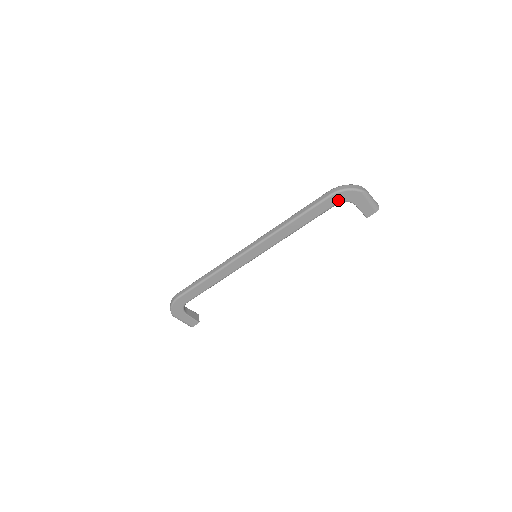
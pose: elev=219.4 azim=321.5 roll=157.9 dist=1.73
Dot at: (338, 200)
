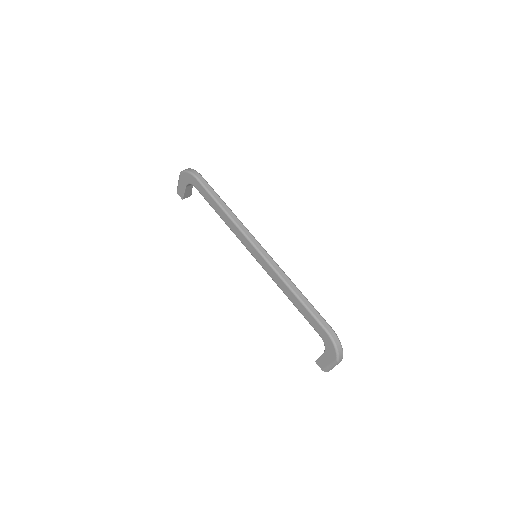
Dot at: (324, 338)
